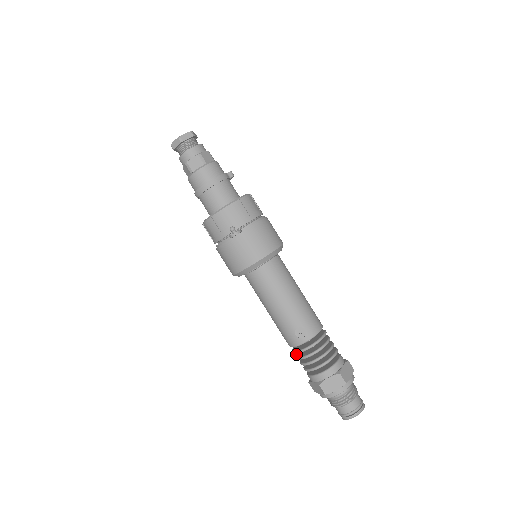
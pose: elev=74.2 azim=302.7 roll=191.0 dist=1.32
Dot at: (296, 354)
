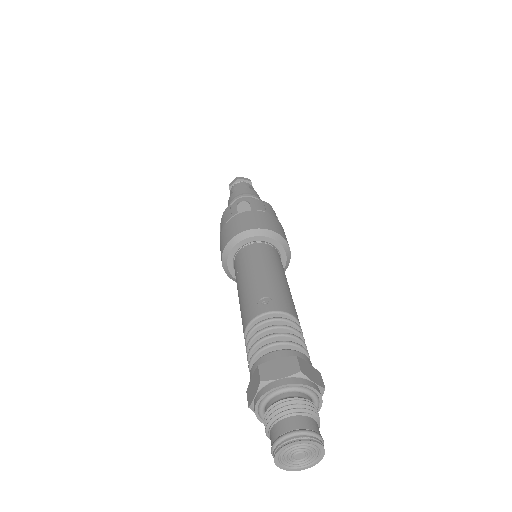
Dot at: occluded
